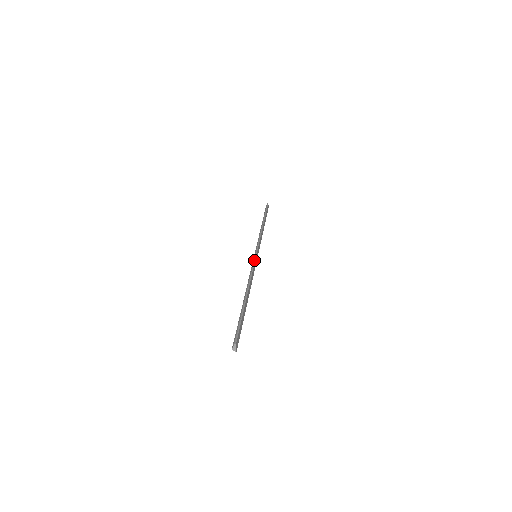
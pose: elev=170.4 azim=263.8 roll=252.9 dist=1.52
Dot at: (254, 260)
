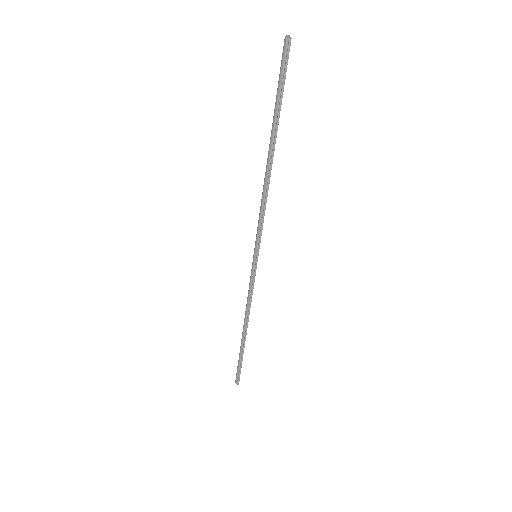
Dot at: occluded
